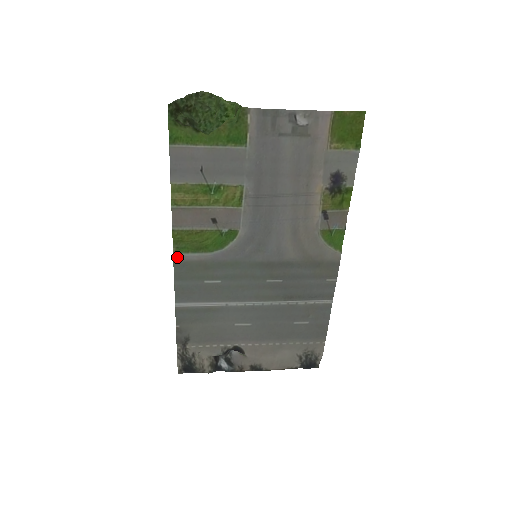
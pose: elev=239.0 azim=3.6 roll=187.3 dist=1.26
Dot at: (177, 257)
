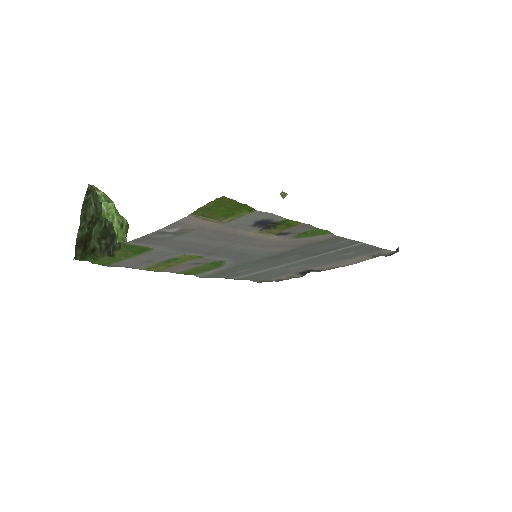
Dot at: (199, 276)
